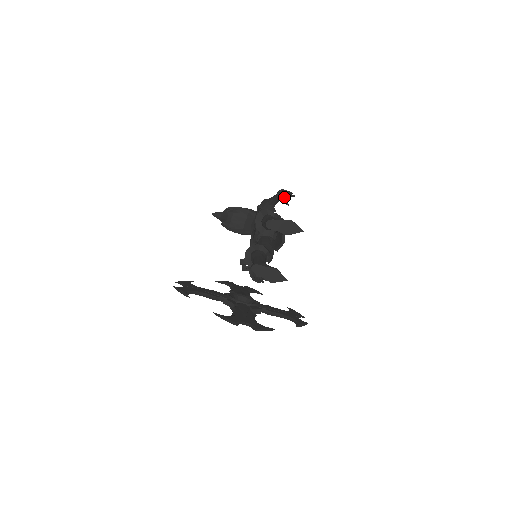
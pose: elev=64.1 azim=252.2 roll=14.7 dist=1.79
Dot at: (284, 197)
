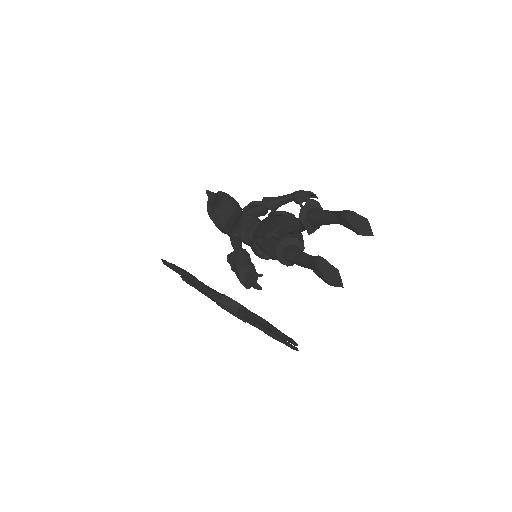
Dot at: (302, 199)
